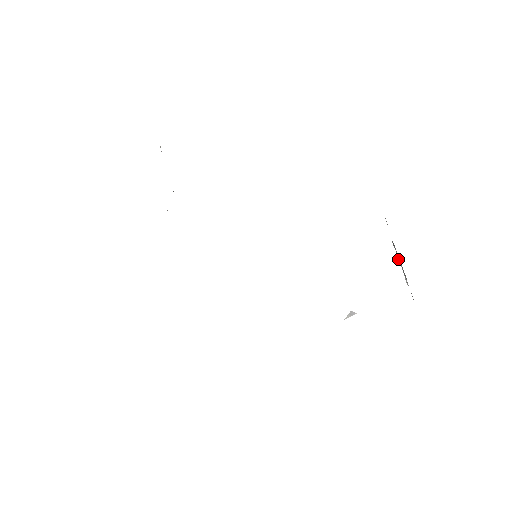
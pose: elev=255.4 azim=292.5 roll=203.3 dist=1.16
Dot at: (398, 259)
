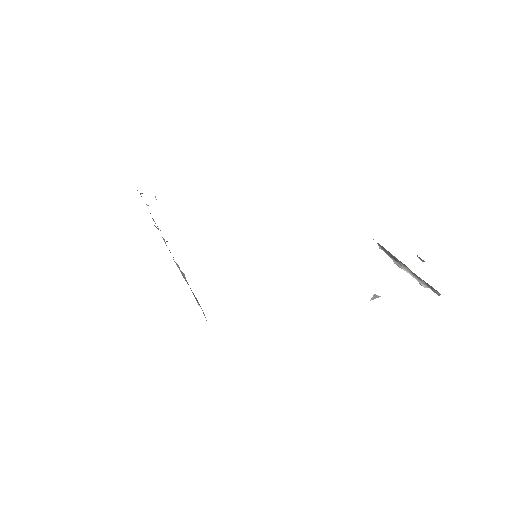
Dot at: occluded
